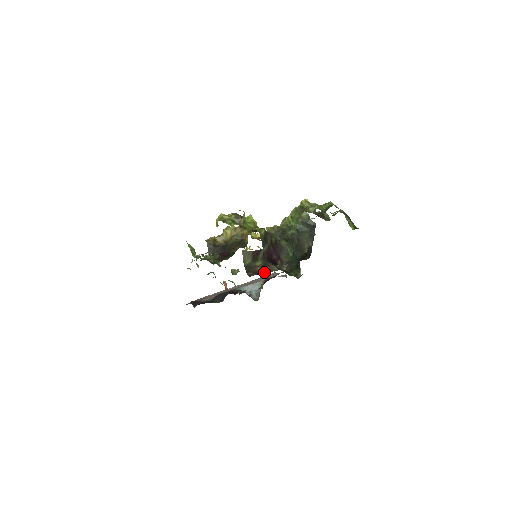
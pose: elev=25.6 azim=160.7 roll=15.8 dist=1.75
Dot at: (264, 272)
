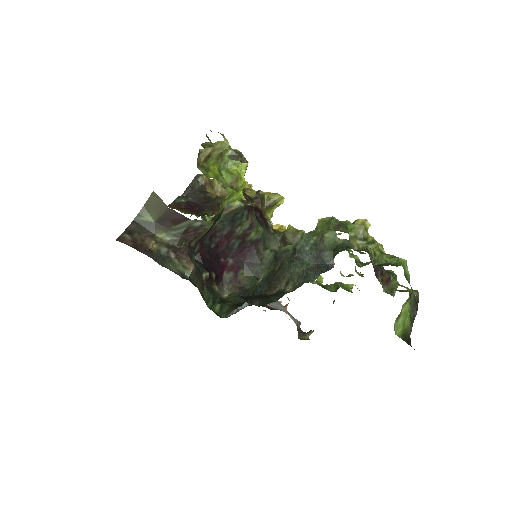
Dot at: (151, 255)
